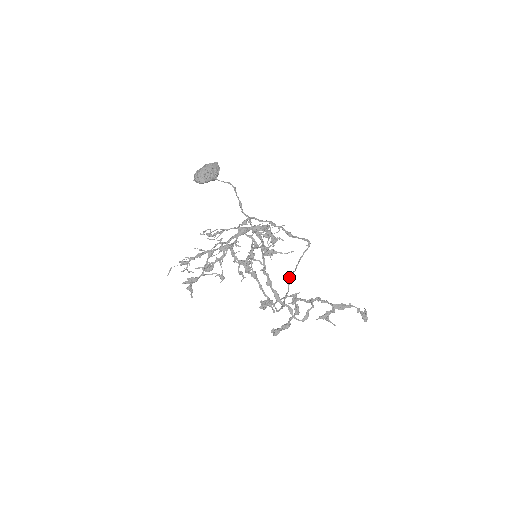
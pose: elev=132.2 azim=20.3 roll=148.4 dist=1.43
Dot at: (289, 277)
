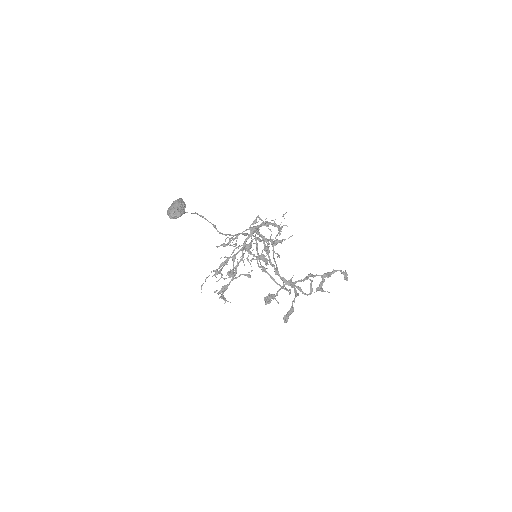
Dot at: occluded
